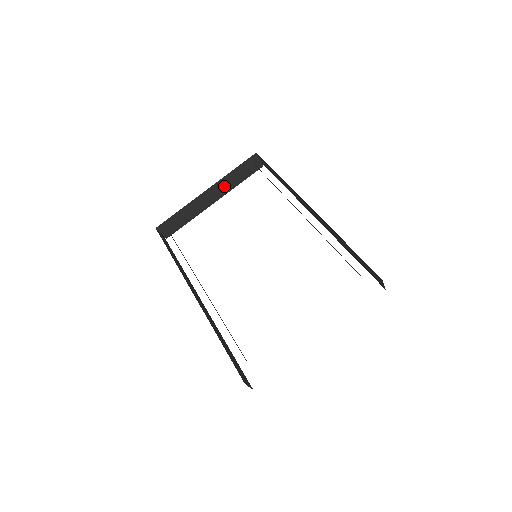
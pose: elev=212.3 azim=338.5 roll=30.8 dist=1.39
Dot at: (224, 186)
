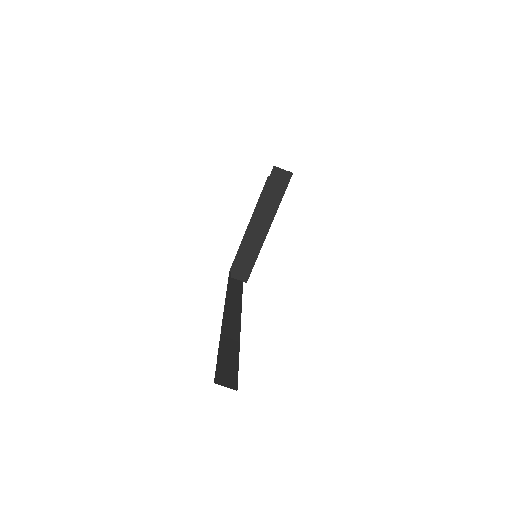
Dot at: occluded
